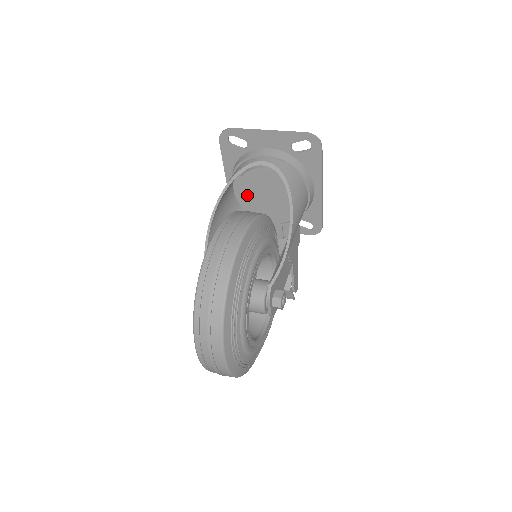
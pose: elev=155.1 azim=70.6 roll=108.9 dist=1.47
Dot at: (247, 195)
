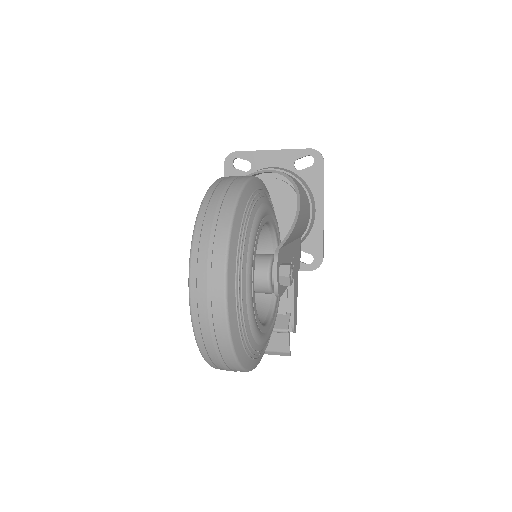
Dot at: occluded
